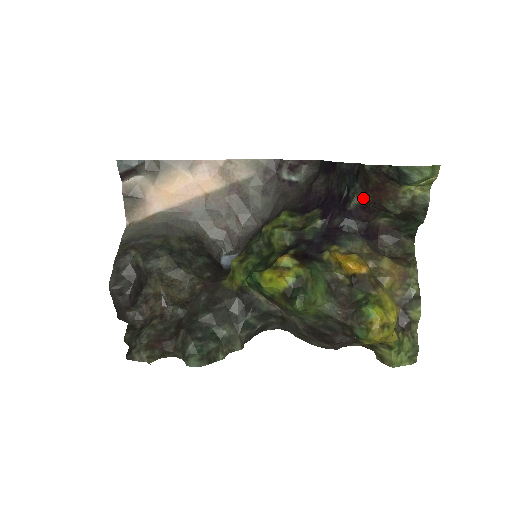
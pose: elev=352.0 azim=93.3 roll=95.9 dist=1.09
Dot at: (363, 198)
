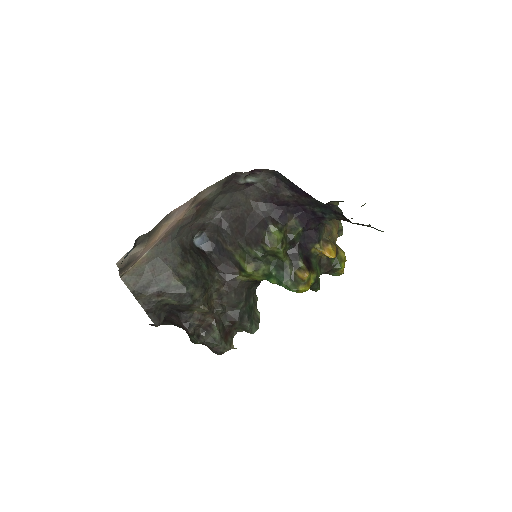
Dot at: occluded
